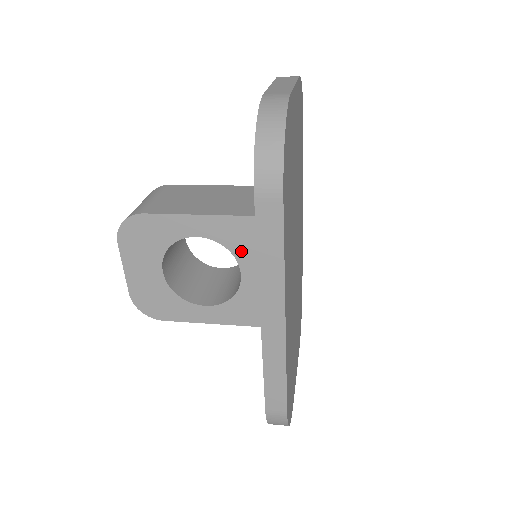
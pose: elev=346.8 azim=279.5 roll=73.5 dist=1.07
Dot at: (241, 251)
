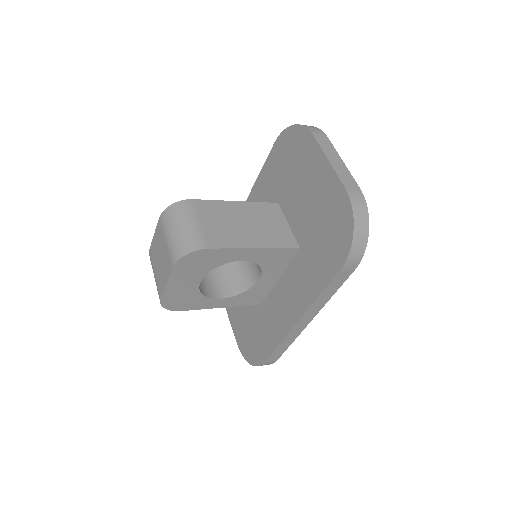
Dot at: (268, 266)
